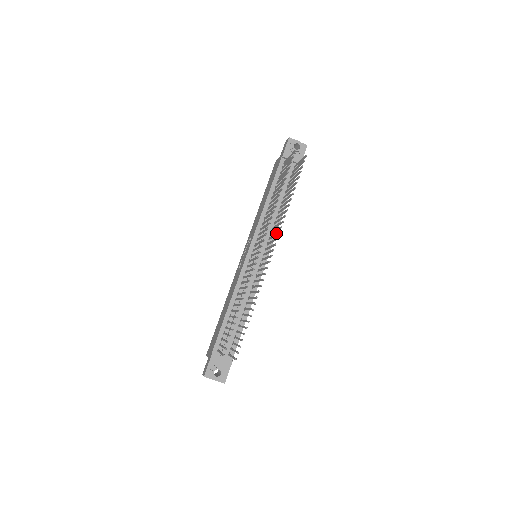
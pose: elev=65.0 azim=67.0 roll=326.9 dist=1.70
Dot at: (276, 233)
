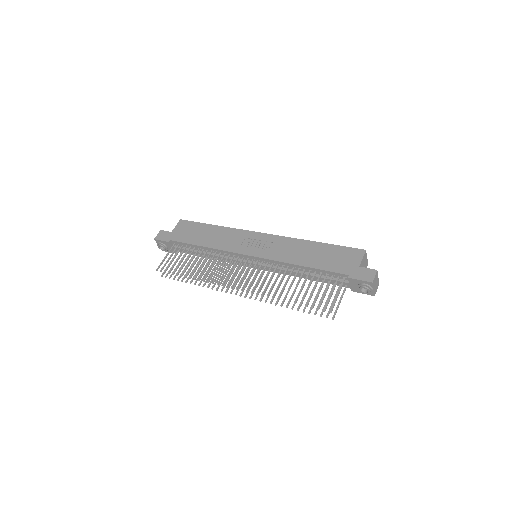
Dot at: (260, 291)
